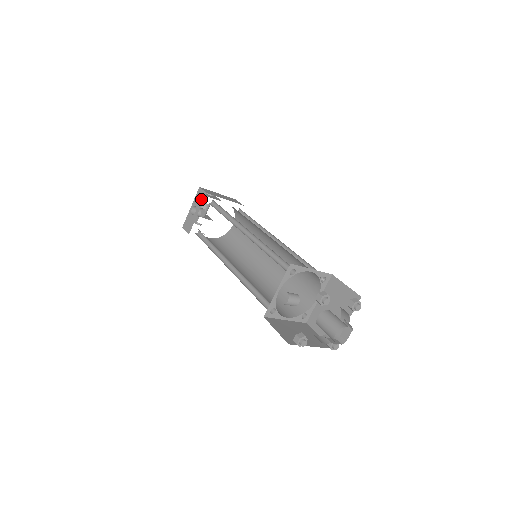
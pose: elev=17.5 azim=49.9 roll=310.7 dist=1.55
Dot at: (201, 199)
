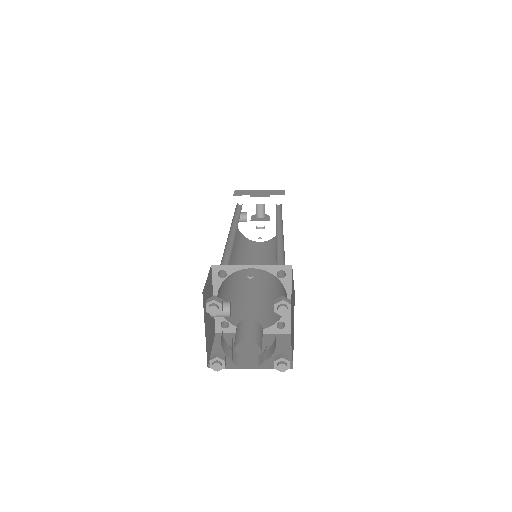
Dot at: occluded
